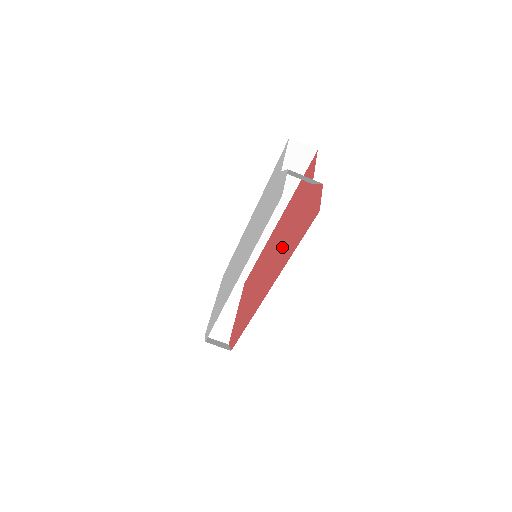
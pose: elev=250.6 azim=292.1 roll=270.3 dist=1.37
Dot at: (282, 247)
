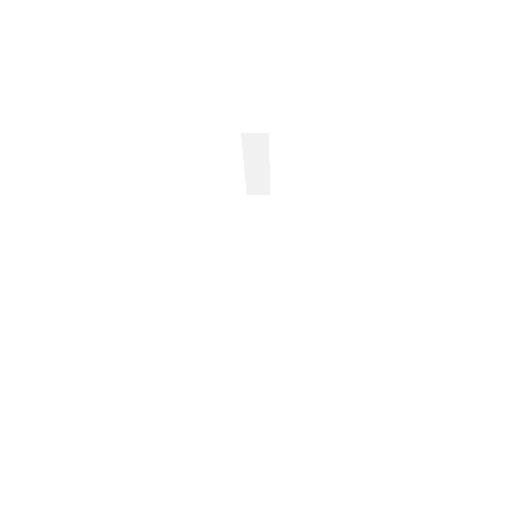
Dot at: occluded
